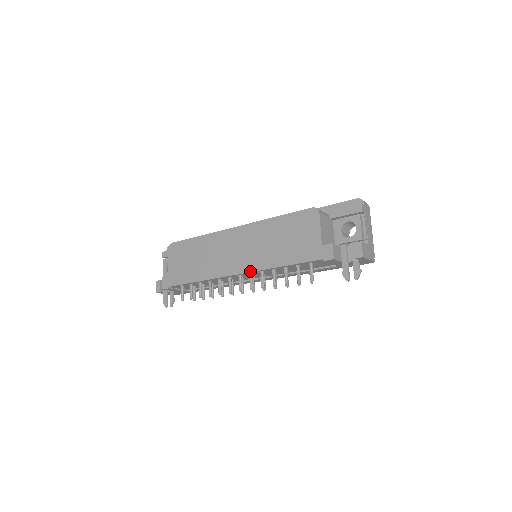
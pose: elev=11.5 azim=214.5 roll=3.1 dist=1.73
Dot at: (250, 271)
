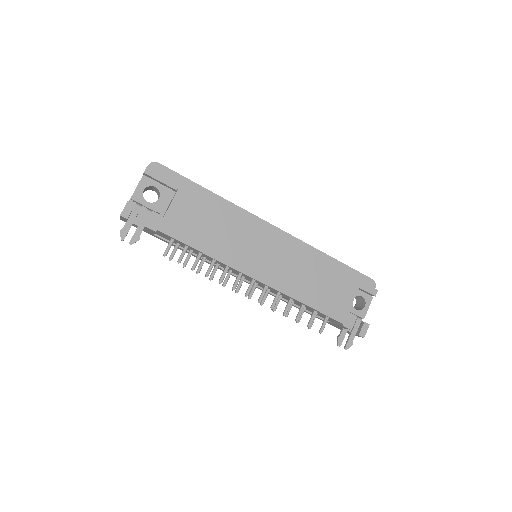
Dot at: (272, 287)
